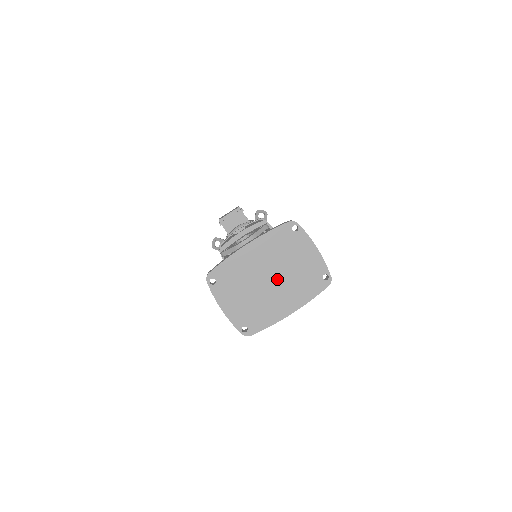
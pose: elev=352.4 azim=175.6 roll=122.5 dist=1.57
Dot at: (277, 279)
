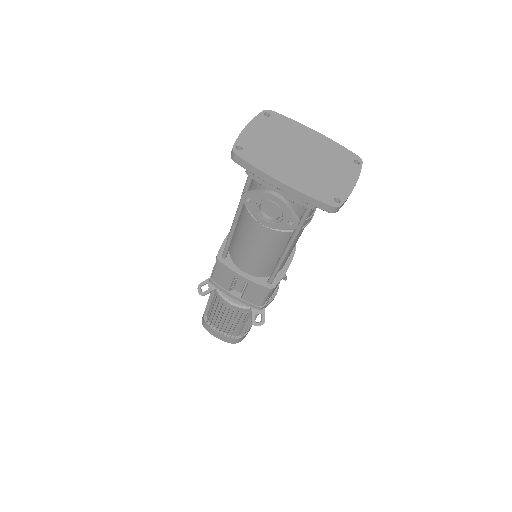
Dot at: (305, 161)
